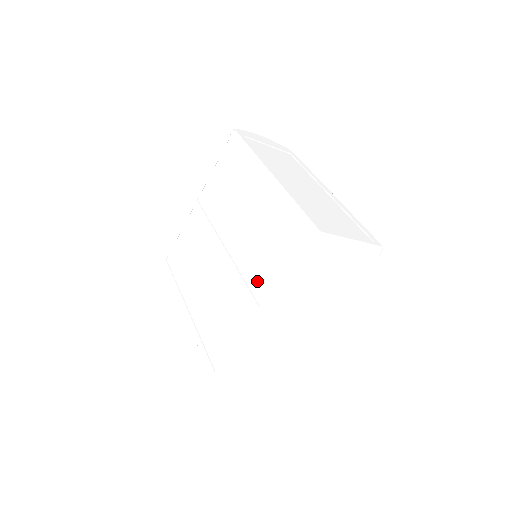
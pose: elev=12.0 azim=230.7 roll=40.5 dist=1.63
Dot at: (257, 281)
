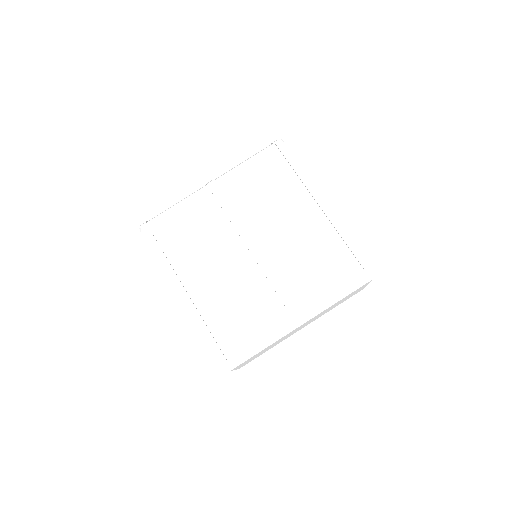
Dot at: (299, 289)
